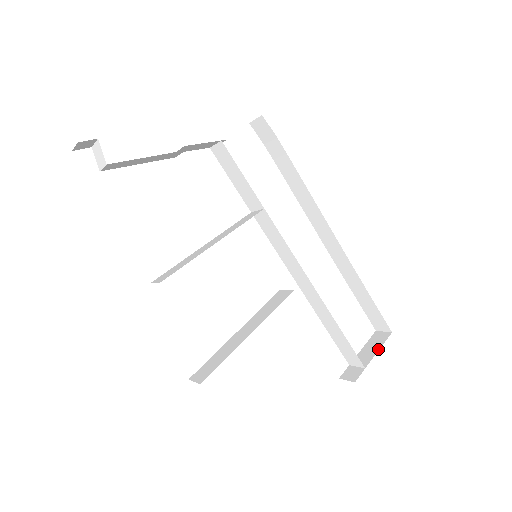
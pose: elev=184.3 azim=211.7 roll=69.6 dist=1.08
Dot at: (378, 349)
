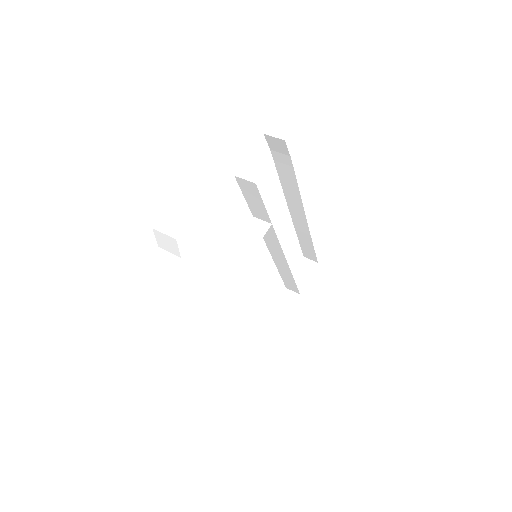
Dot at: occluded
